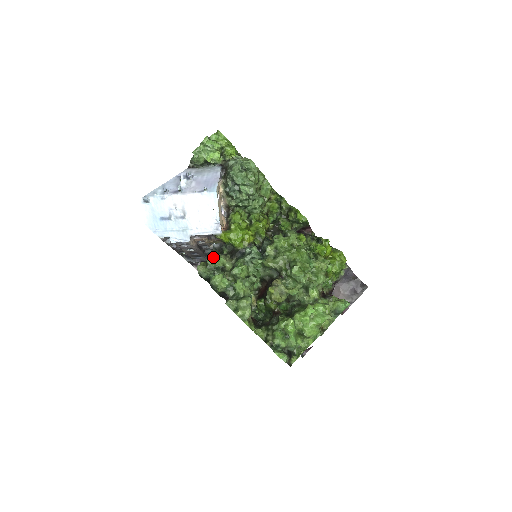
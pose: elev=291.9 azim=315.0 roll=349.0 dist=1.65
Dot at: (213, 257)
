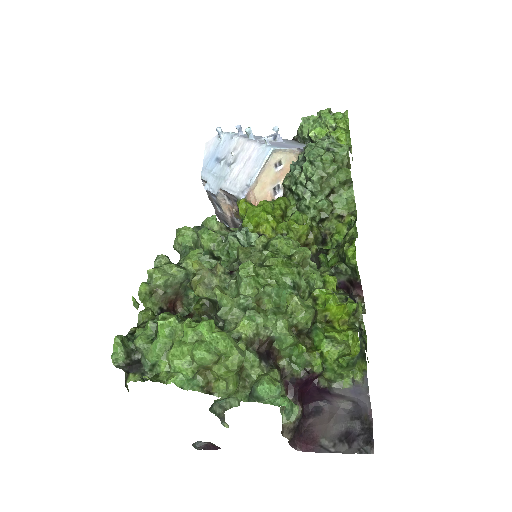
Dot at: occluded
